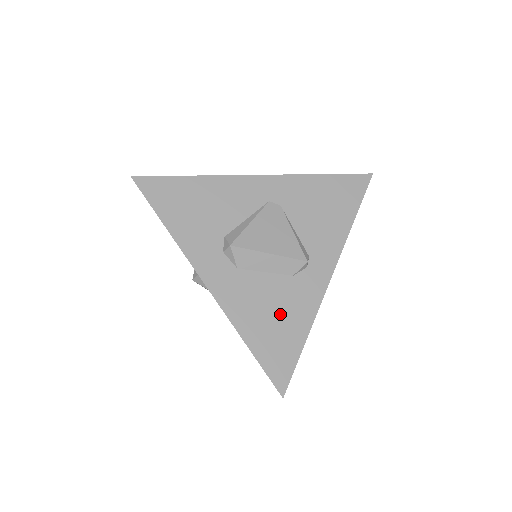
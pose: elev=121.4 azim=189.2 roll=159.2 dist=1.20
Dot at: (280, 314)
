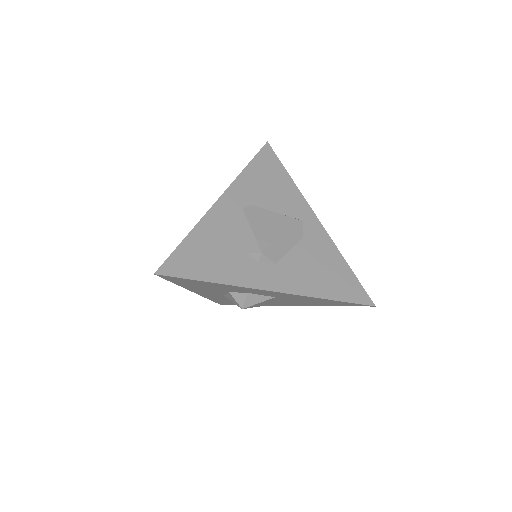
Dot at: (323, 265)
